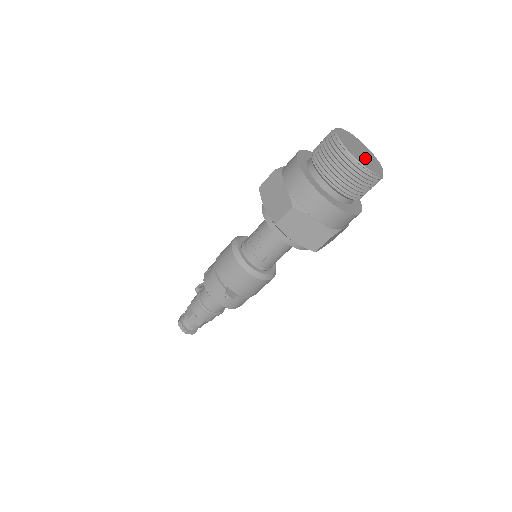
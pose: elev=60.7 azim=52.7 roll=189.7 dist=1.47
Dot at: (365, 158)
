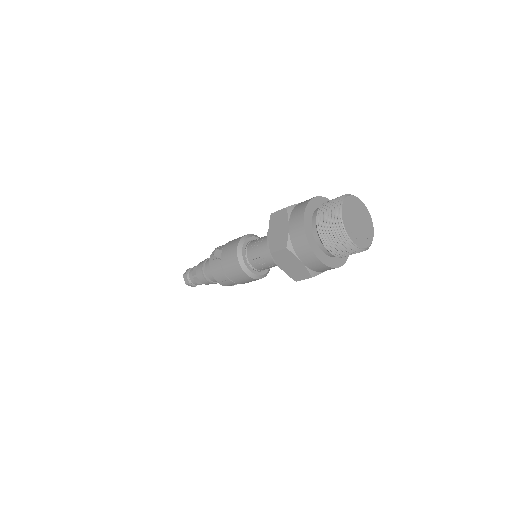
Dot at: (354, 224)
